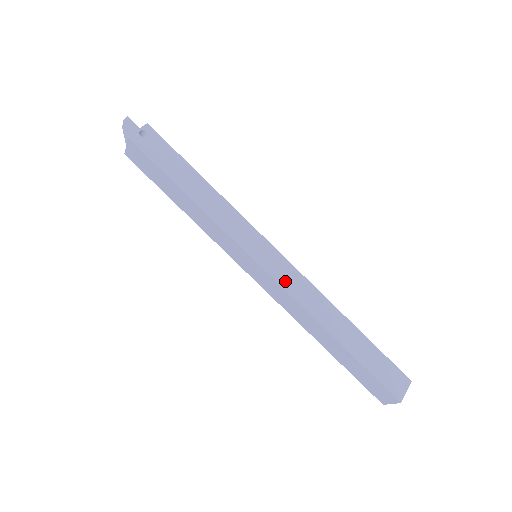
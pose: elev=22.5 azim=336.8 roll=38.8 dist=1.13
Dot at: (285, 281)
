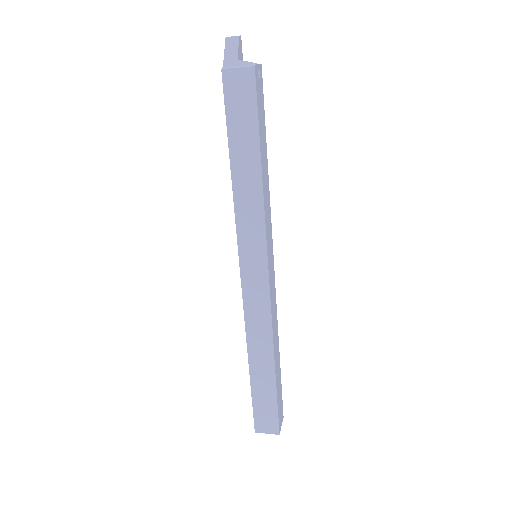
Dot at: (272, 294)
